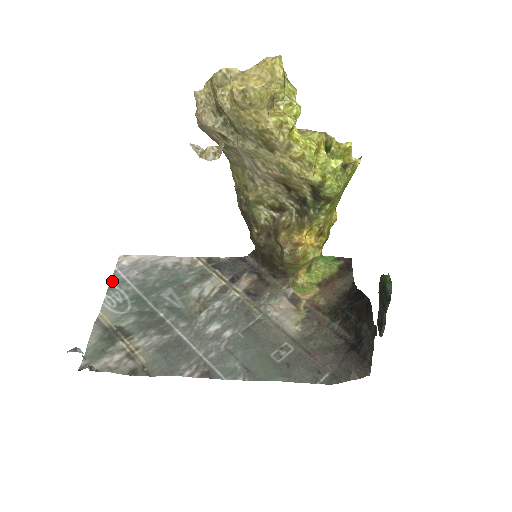
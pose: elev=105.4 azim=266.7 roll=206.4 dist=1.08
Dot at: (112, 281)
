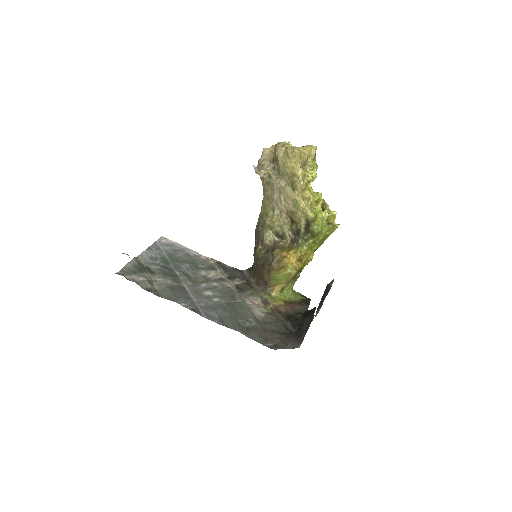
Dot at: (152, 245)
